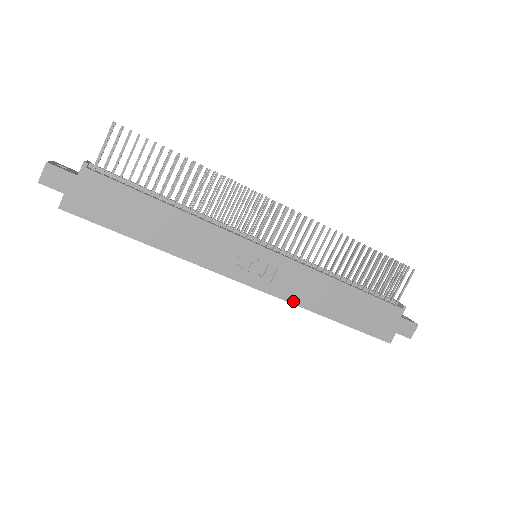
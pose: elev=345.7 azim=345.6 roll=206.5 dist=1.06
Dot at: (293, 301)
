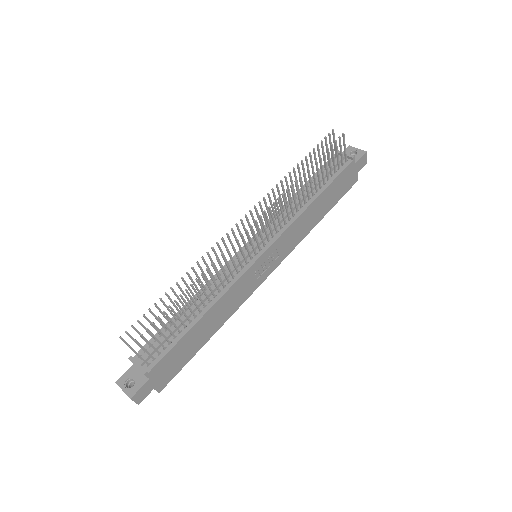
Dot at: (297, 244)
